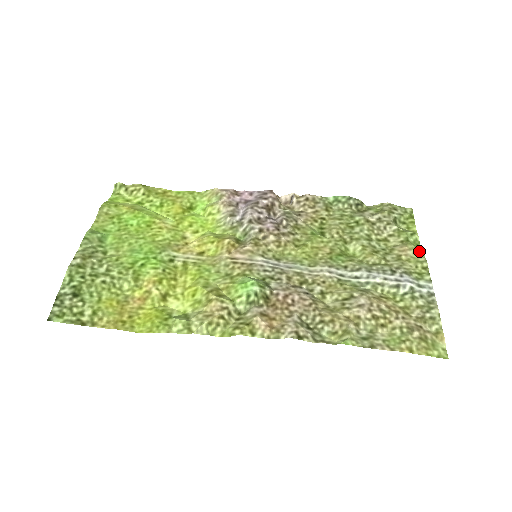
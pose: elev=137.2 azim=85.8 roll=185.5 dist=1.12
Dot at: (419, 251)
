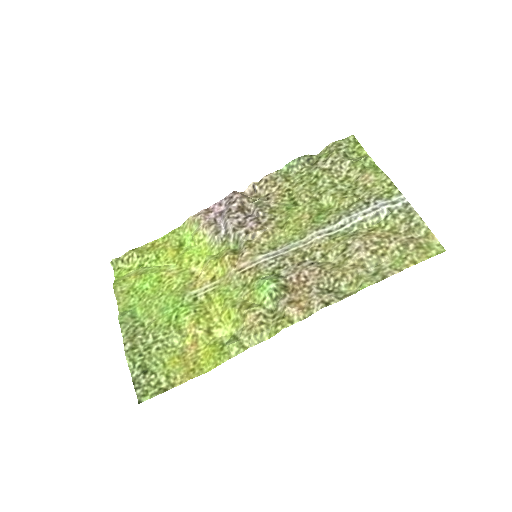
Dot at: (378, 171)
